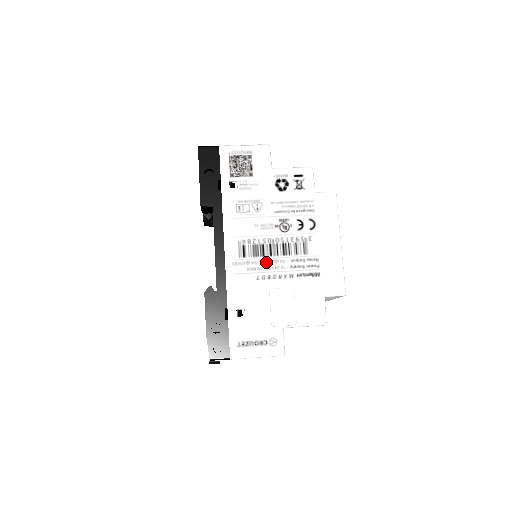
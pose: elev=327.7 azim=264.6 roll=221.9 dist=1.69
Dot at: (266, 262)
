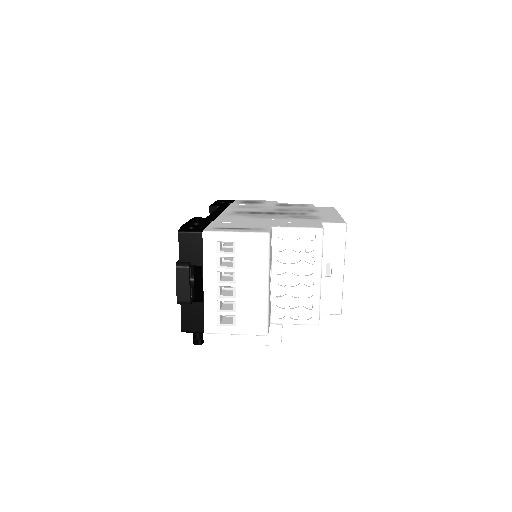
Dot at: (261, 215)
